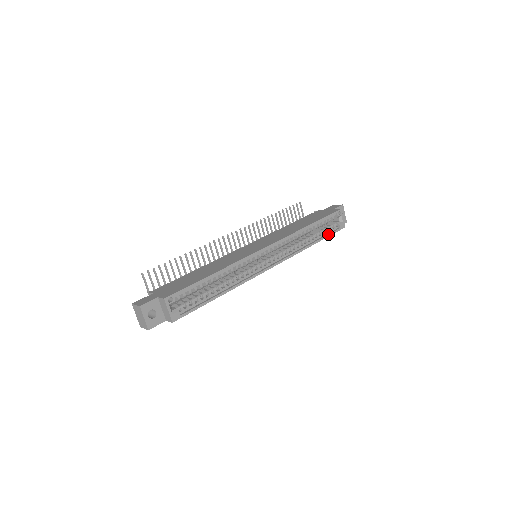
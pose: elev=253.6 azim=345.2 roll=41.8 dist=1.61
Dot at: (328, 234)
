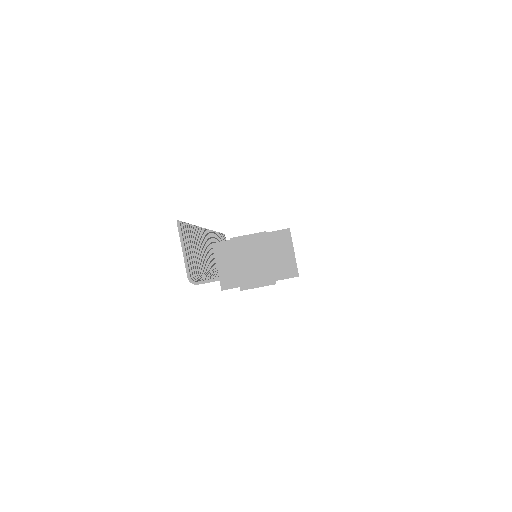
Dot at: occluded
